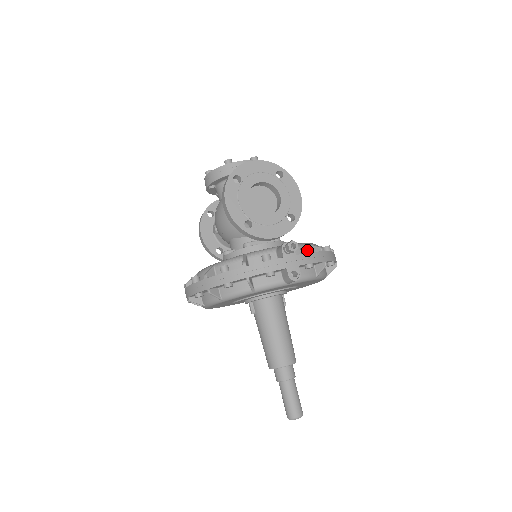
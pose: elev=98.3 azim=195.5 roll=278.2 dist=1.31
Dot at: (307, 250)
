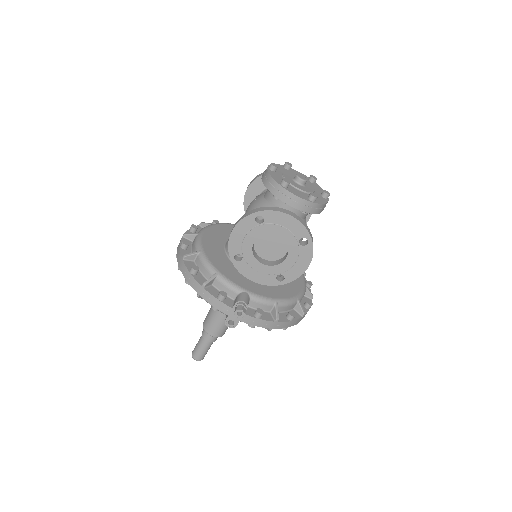
Dot at: (258, 316)
